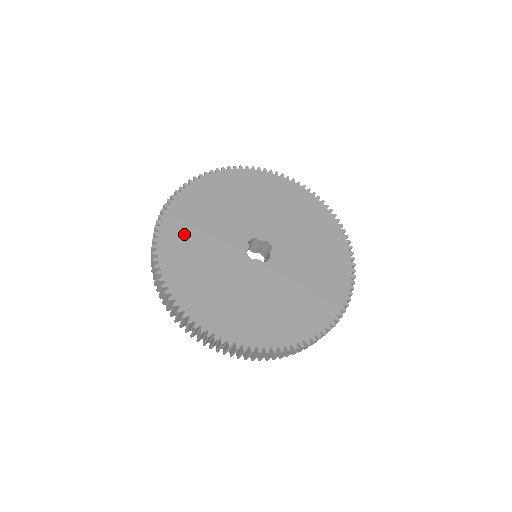
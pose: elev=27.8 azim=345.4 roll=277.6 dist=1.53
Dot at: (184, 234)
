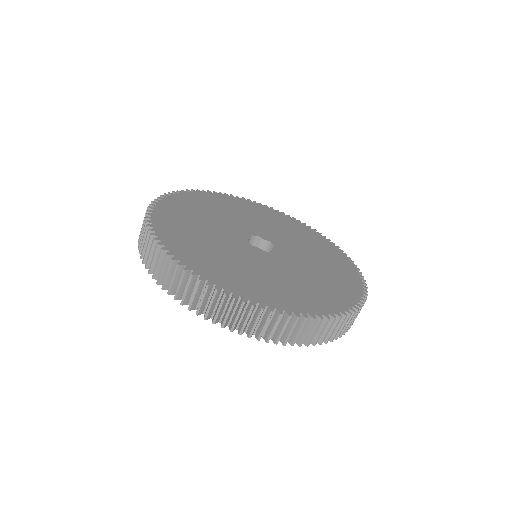
Dot at: (185, 209)
